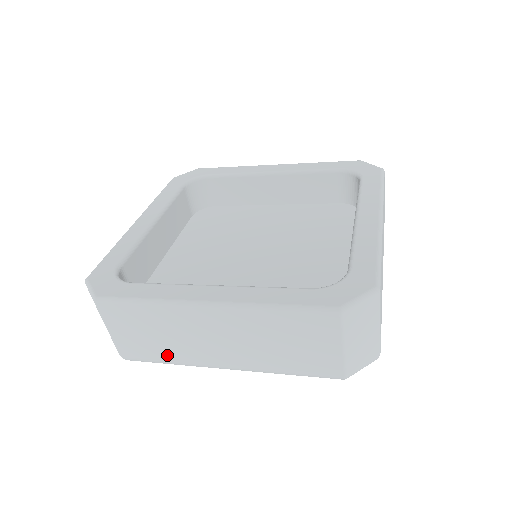
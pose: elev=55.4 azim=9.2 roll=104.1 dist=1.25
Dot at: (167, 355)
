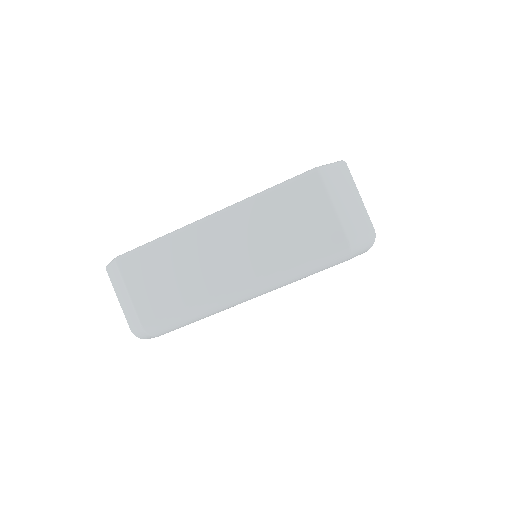
Dot at: (185, 300)
